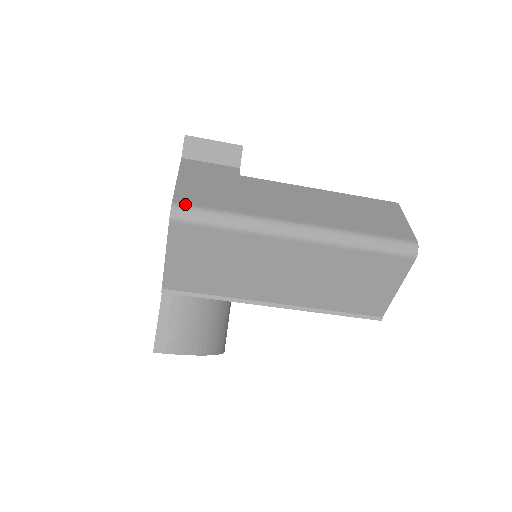
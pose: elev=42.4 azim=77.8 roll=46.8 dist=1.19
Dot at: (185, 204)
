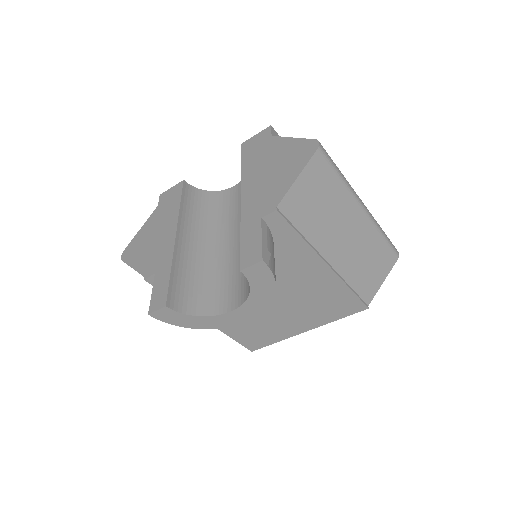
Dot at: occluded
